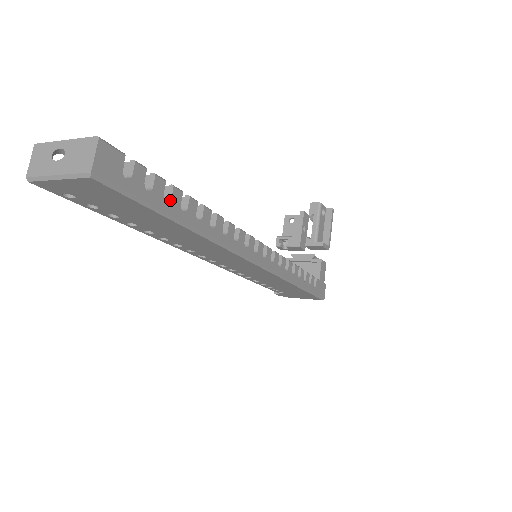
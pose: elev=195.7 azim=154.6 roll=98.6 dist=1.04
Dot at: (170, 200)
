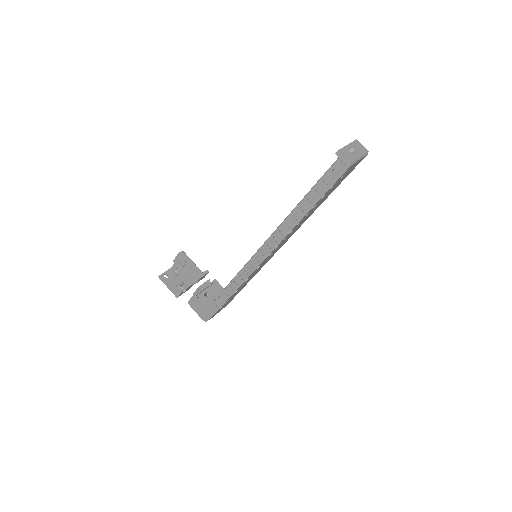
Dot at: occluded
